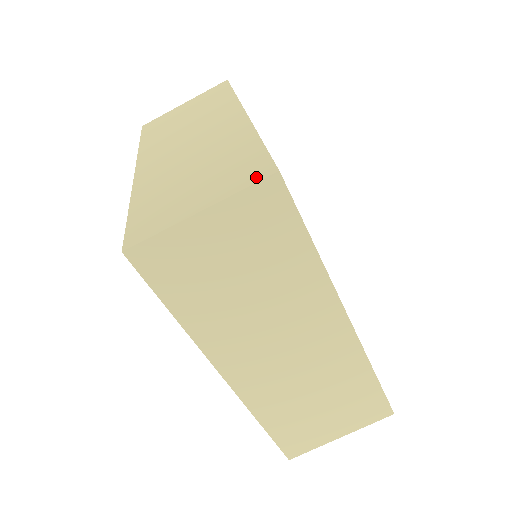
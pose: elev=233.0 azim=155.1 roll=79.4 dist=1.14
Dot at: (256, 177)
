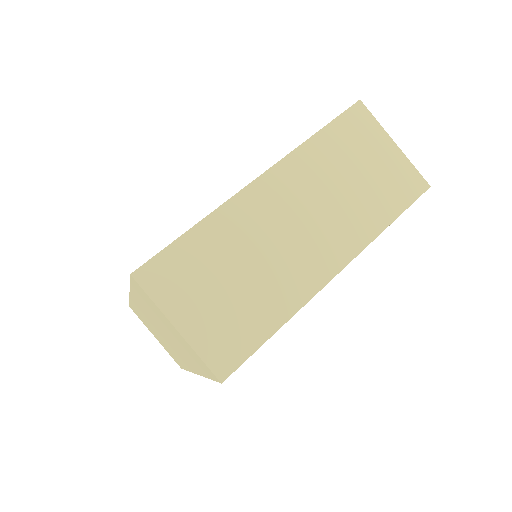
Dot at: (216, 363)
